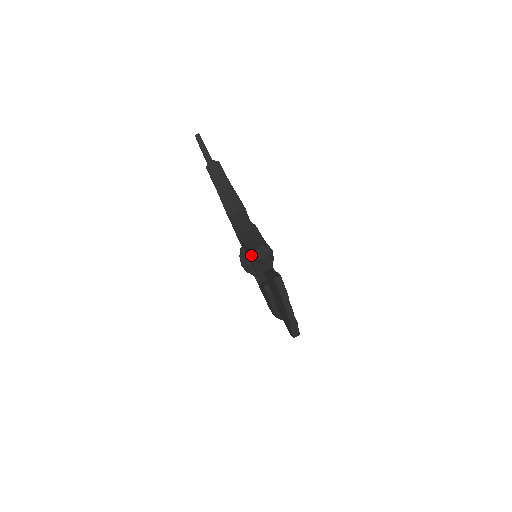
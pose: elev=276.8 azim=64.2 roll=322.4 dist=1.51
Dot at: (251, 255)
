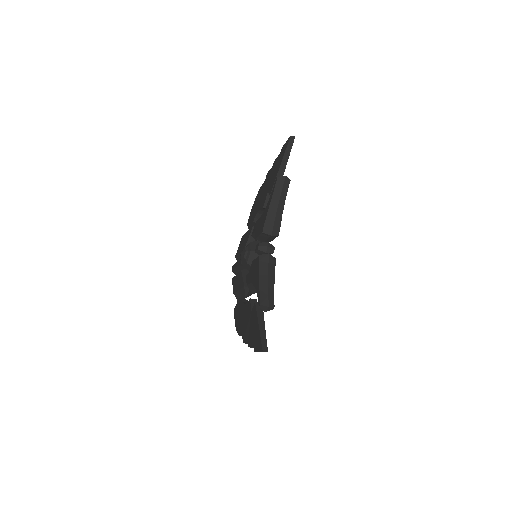
Dot at: (258, 295)
